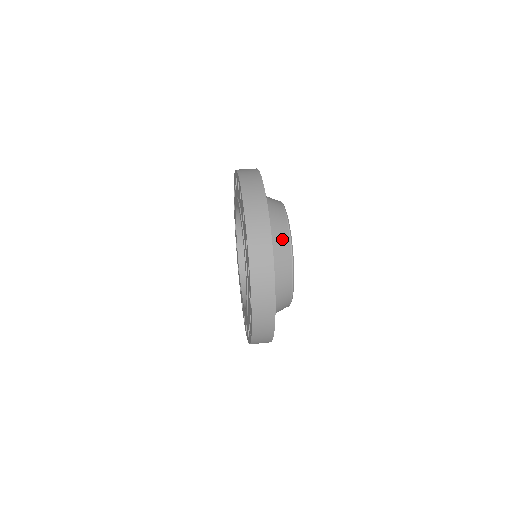
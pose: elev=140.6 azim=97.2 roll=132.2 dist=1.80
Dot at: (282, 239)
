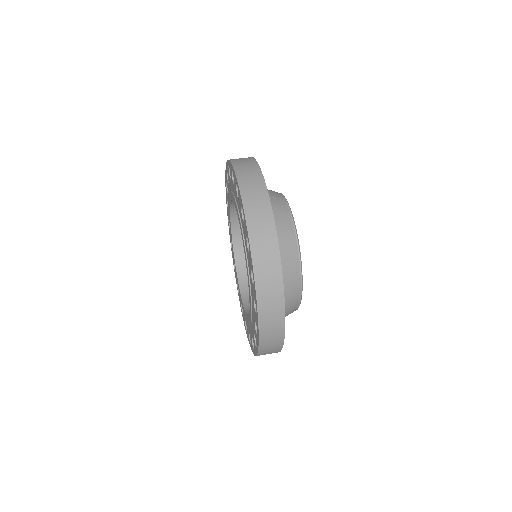
Dot at: (287, 236)
